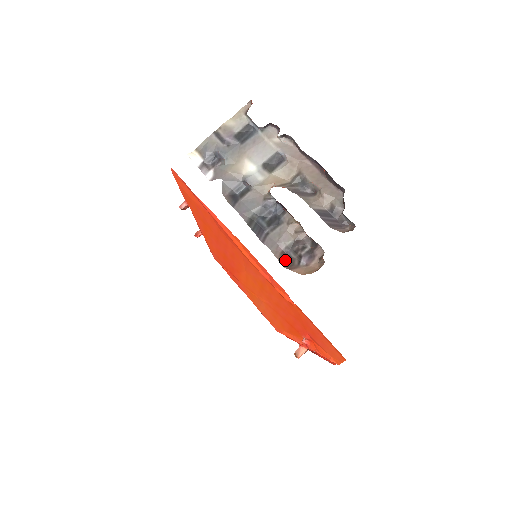
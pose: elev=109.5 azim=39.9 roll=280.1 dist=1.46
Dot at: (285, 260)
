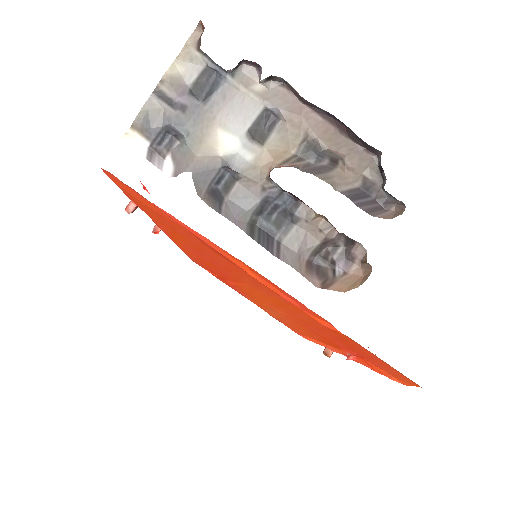
Dot at: (315, 275)
